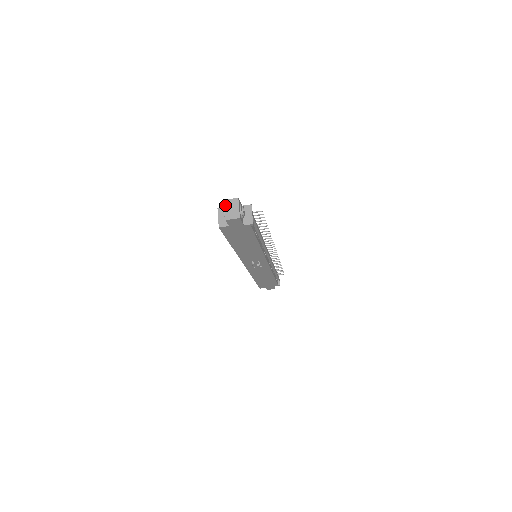
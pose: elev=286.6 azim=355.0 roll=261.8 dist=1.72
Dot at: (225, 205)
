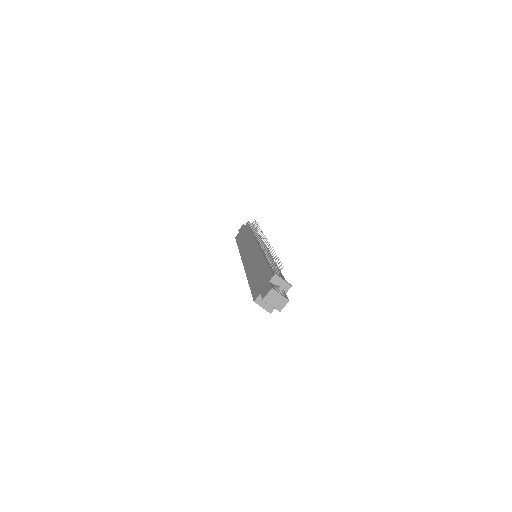
Dot at: (268, 303)
